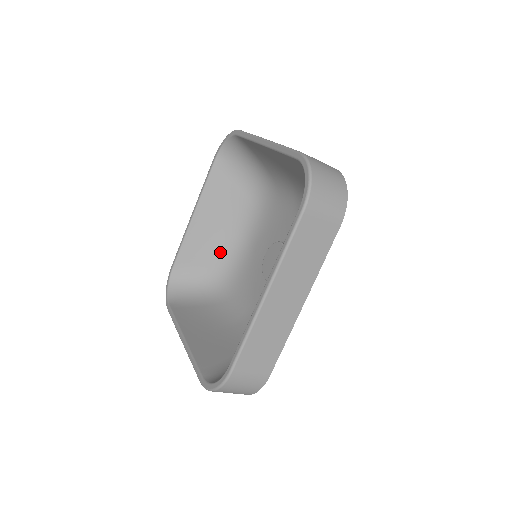
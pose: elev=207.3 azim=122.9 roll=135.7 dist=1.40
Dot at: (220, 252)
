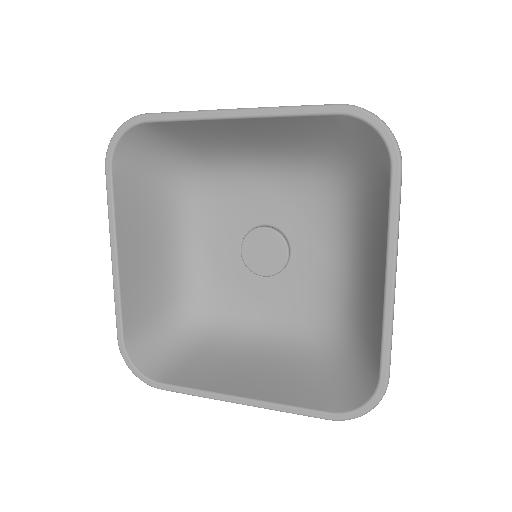
Dot at: (221, 150)
